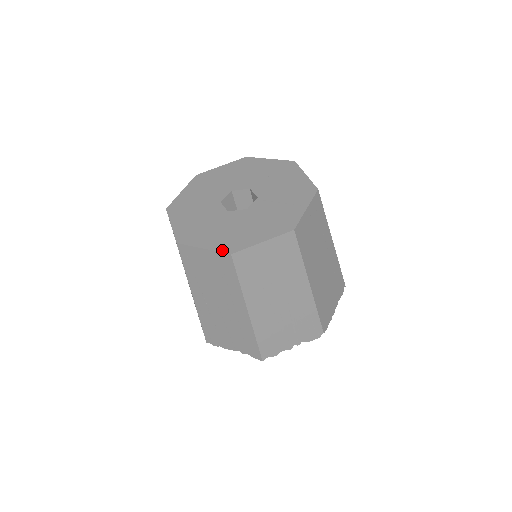
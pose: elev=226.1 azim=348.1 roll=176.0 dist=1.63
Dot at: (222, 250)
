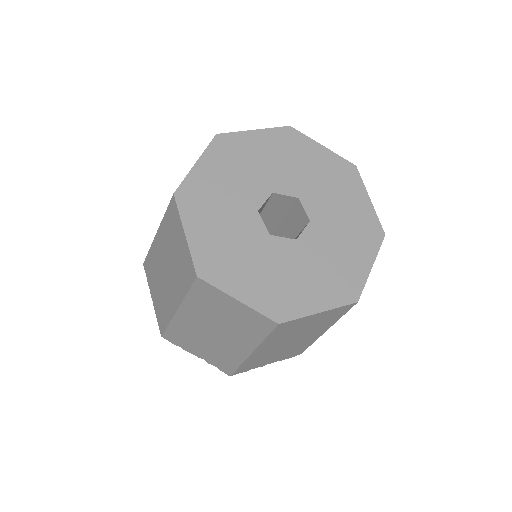
Dot at: (266, 313)
